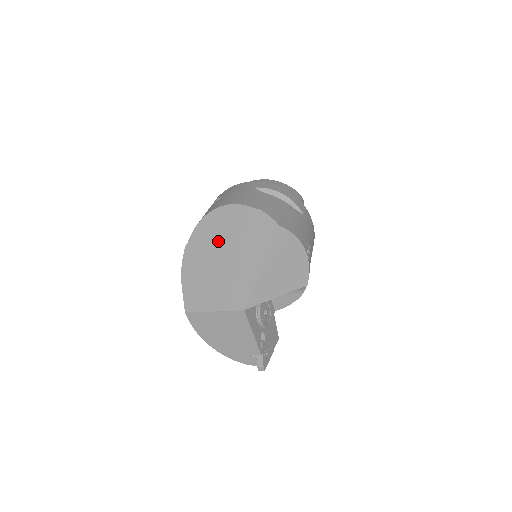
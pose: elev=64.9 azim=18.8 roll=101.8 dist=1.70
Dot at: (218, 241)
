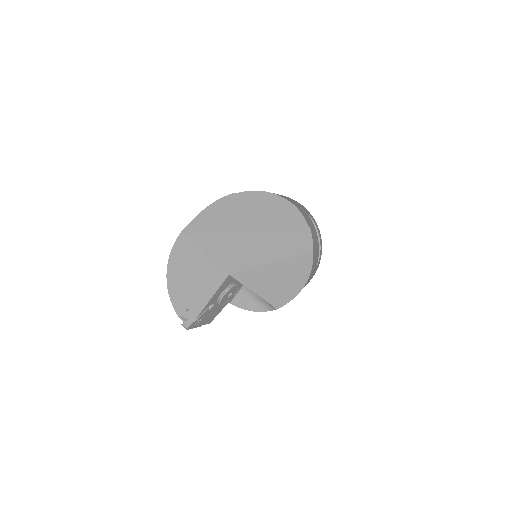
Dot at: (259, 215)
